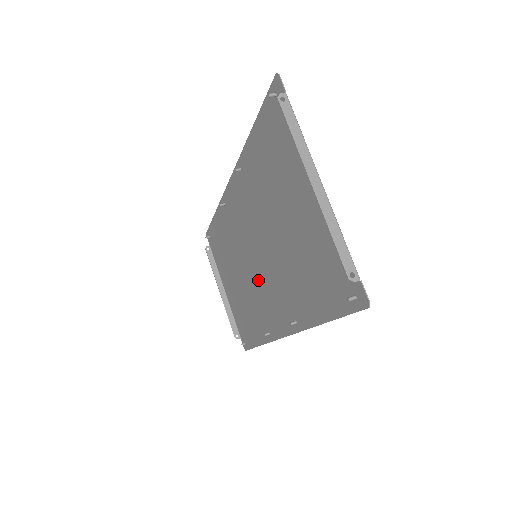
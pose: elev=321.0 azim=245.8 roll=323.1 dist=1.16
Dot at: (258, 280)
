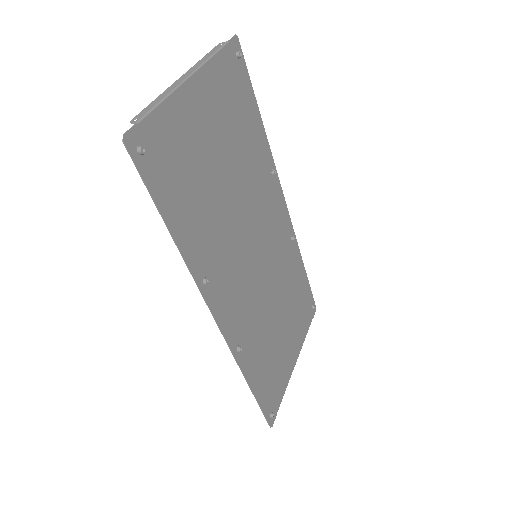
Dot at: (252, 285)
